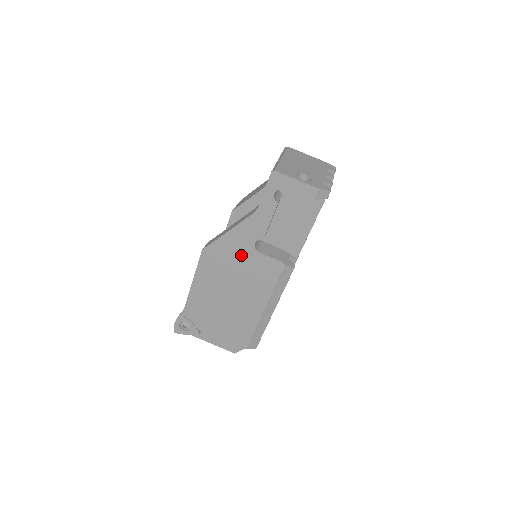
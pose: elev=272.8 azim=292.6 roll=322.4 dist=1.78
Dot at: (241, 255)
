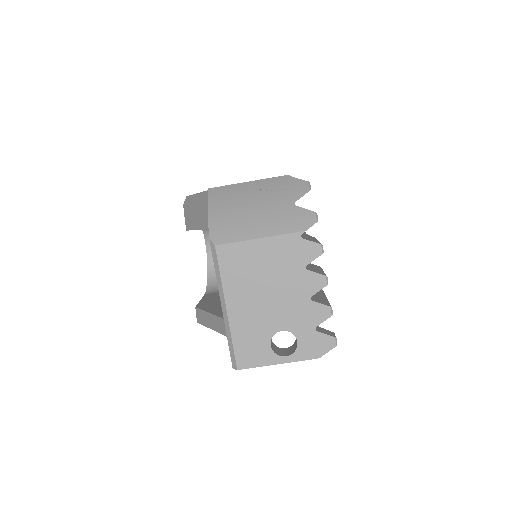
Dot at: occluded
